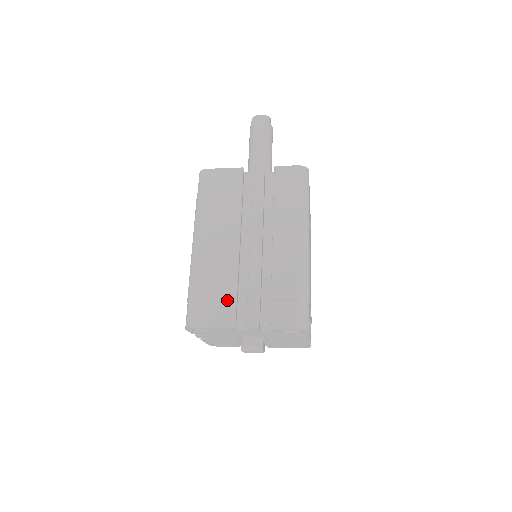
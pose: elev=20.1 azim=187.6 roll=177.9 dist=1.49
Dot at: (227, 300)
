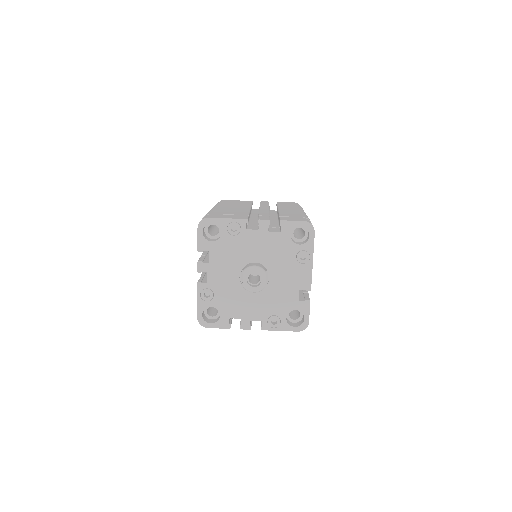
Dot at: (240, 215)
